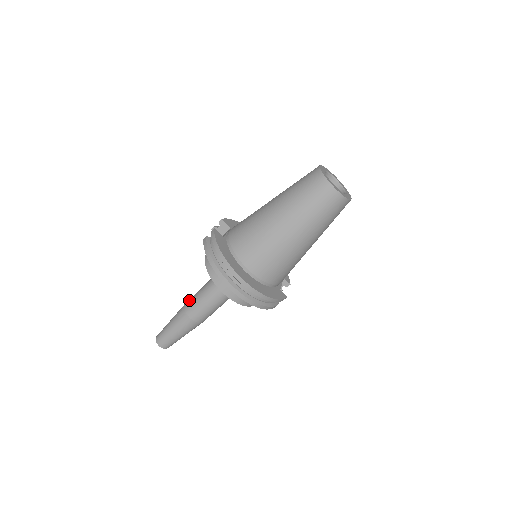
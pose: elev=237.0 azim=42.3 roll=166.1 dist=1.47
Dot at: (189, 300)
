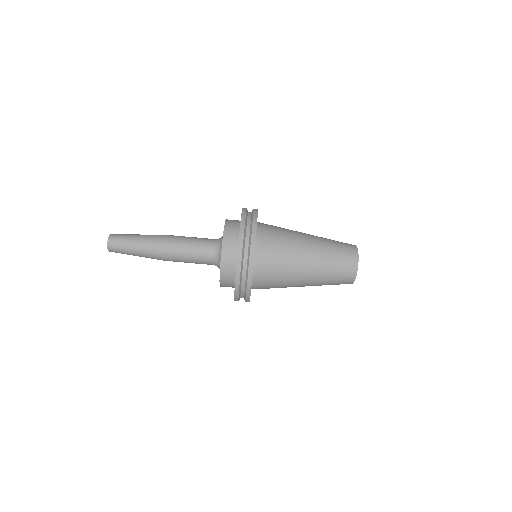
Dot at: occluded
